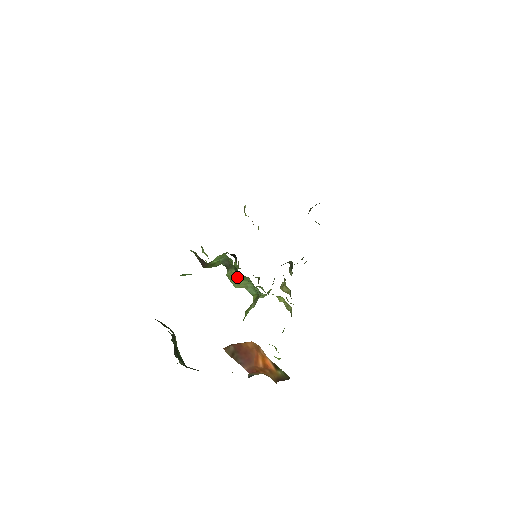
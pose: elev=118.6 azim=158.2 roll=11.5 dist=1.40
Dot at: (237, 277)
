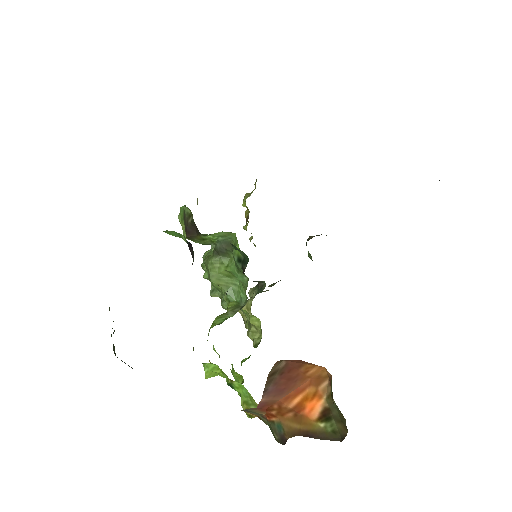
Dot at: (224, 270)
